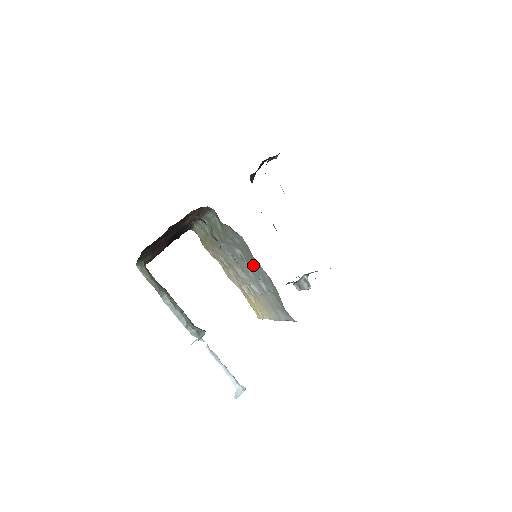
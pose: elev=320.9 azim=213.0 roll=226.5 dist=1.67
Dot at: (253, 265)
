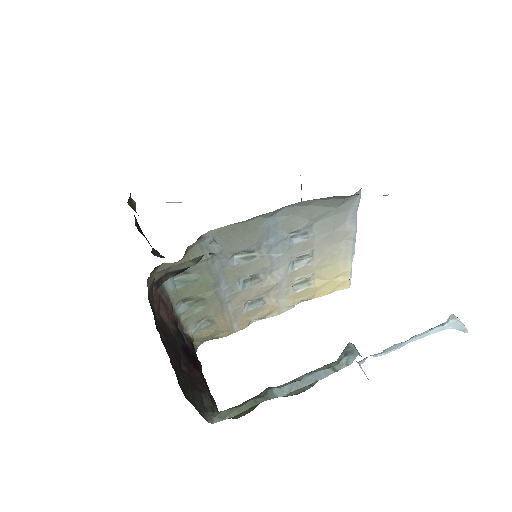
Dot at: (260, 238)
